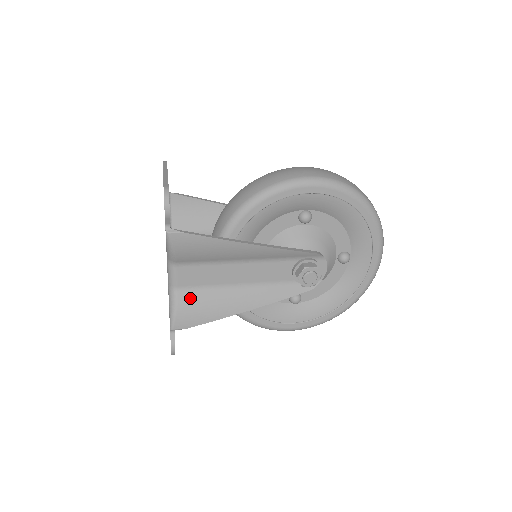
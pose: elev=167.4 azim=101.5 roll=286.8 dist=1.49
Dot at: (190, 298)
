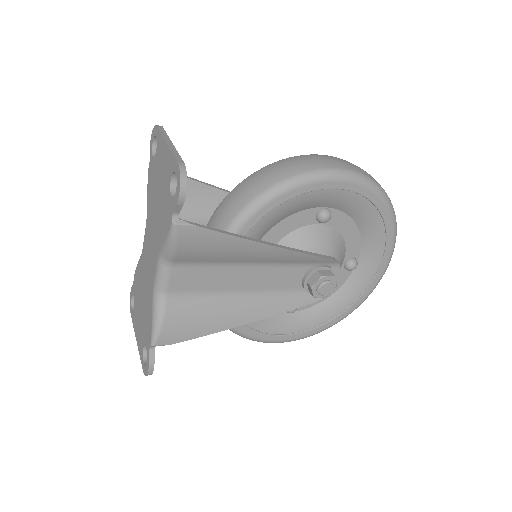
Dot at: (182, 307)
